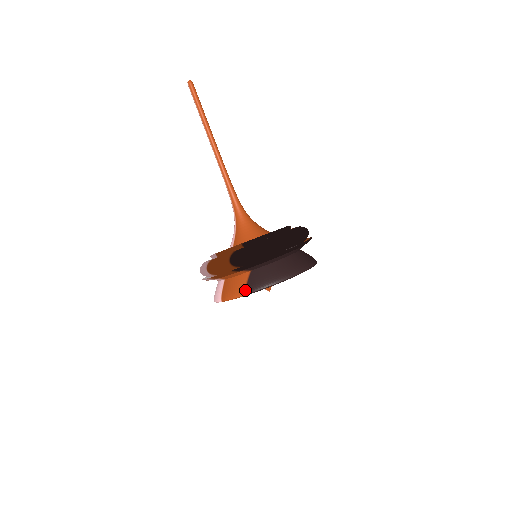
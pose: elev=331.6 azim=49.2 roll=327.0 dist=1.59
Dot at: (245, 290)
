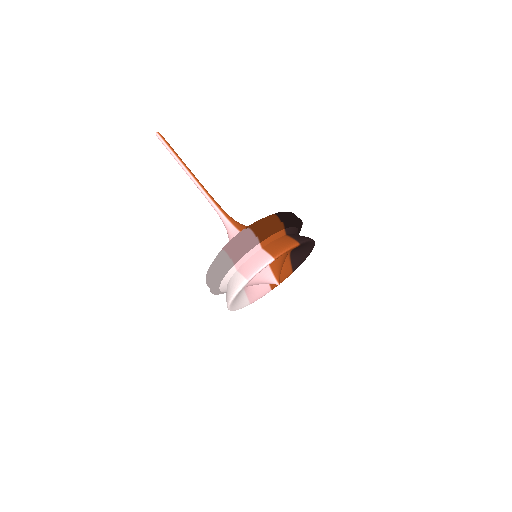
Dot at: (296, 240)
